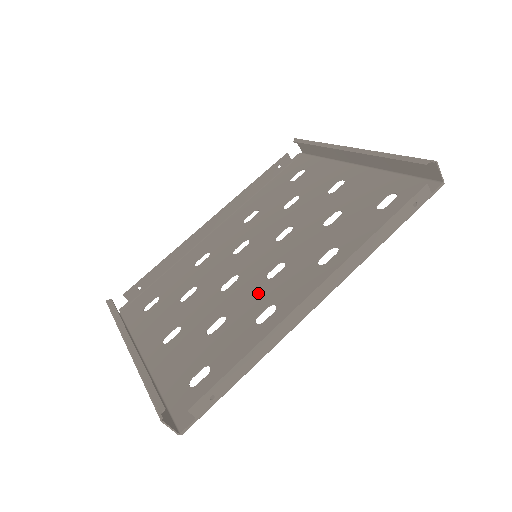
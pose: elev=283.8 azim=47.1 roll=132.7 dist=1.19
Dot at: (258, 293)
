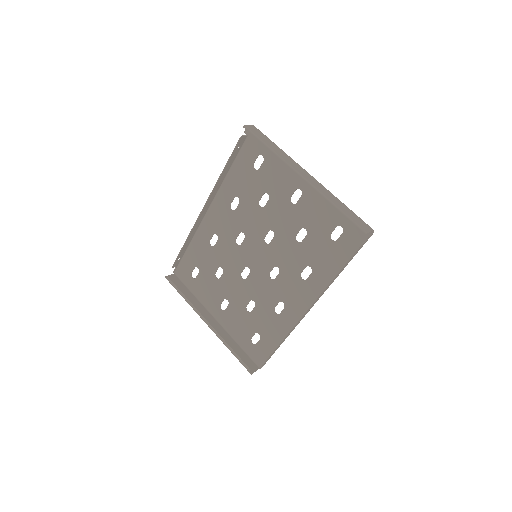
Dot at: (269, 290)
